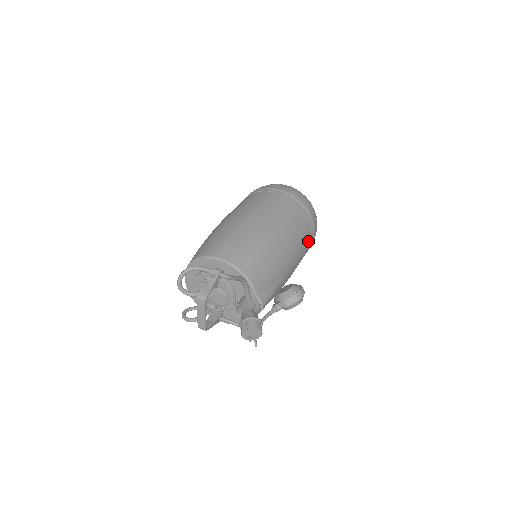
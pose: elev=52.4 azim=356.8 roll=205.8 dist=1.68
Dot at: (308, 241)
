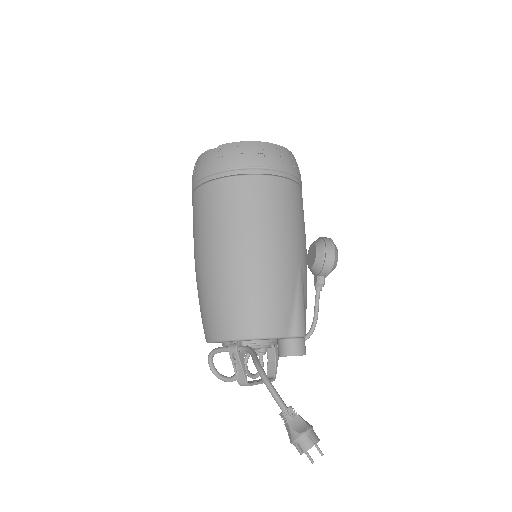
Dot at: (291, 193)
